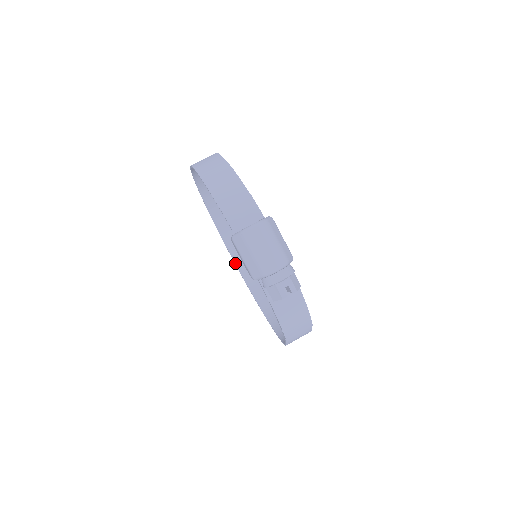
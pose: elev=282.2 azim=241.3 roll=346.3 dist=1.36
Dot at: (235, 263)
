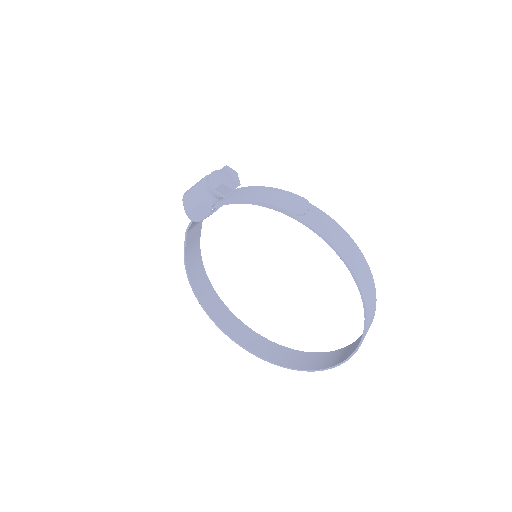
Dot at: (330, 367)
